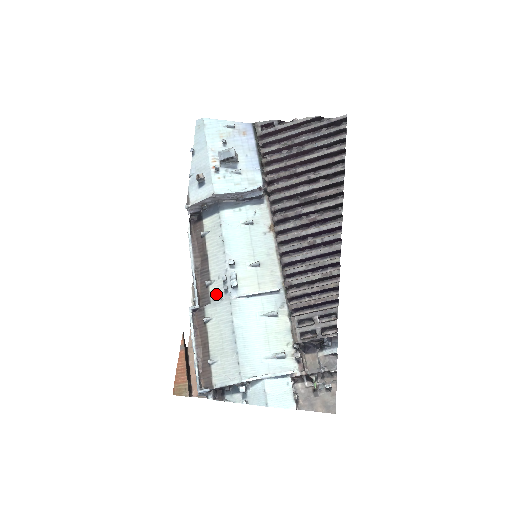
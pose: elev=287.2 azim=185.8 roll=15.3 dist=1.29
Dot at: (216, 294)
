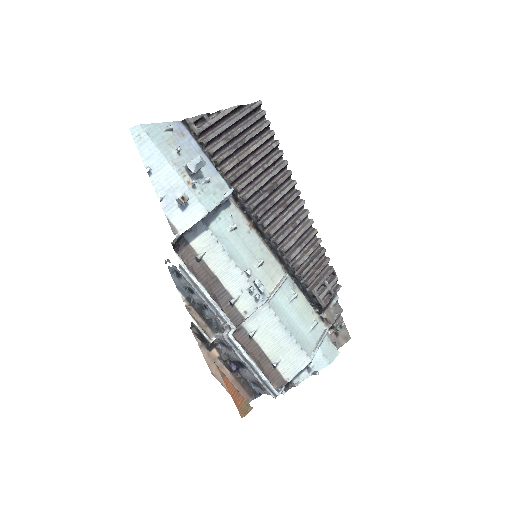
Dot at: (247, 307)
